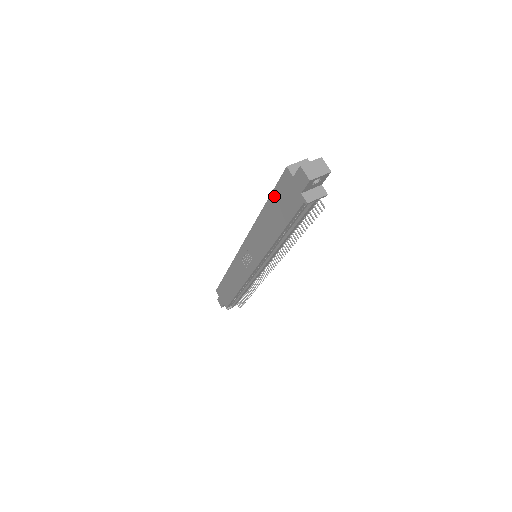
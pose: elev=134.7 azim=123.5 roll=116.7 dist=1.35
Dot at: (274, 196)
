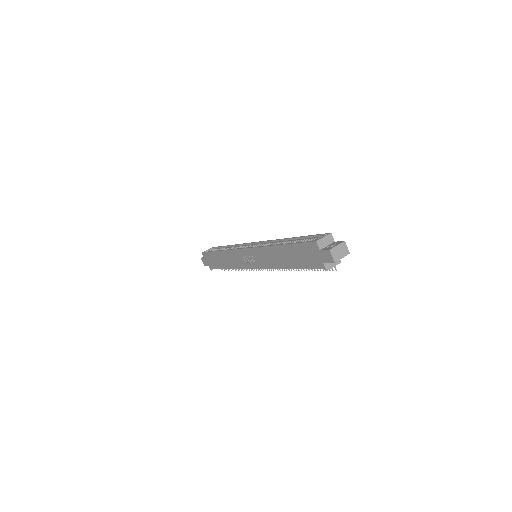
Dot at: (296, 247)
